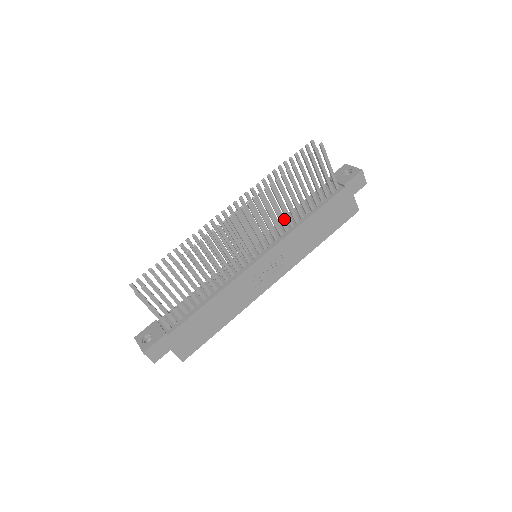
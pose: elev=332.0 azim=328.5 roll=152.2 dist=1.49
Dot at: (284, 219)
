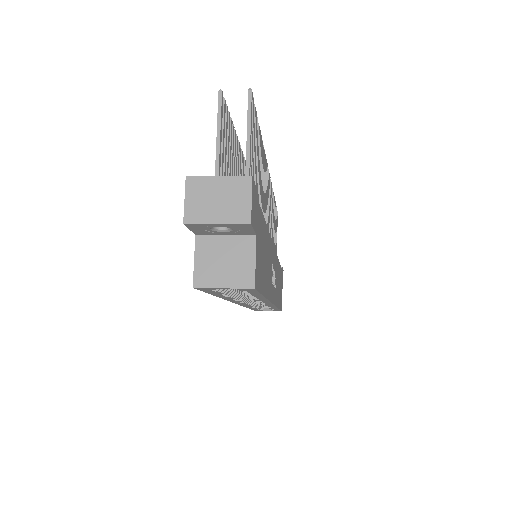
Dot at: occluded
